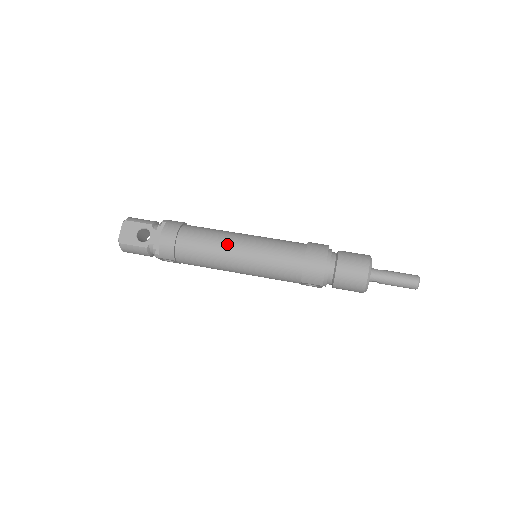
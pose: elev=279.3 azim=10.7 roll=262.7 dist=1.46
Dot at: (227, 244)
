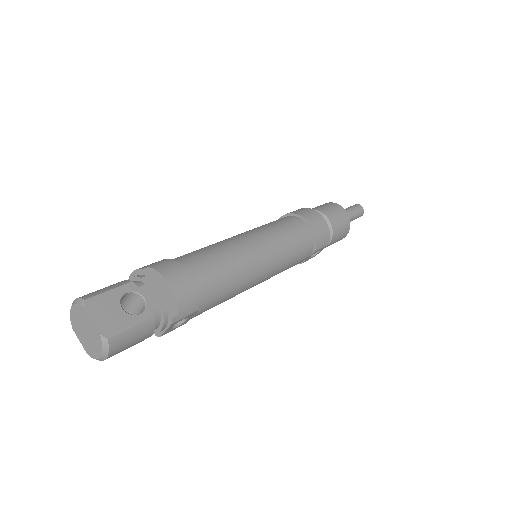
Dot at: (242, 248)
